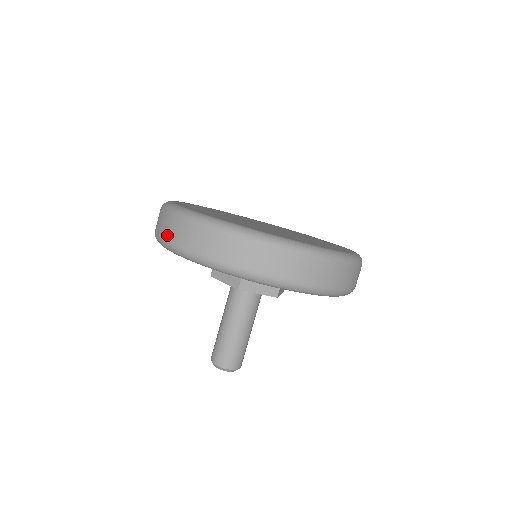
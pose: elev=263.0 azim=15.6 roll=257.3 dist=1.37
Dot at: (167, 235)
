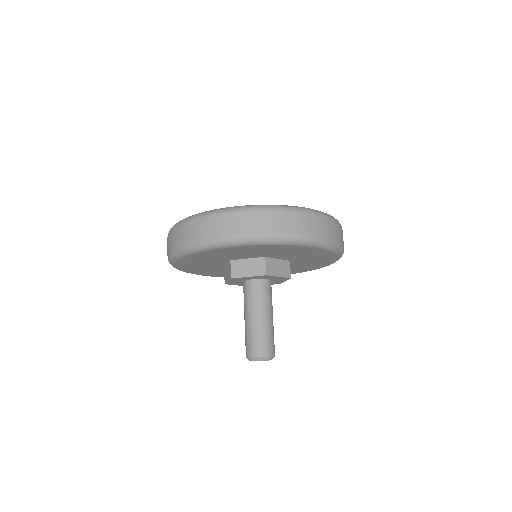
Dot at: occluded
